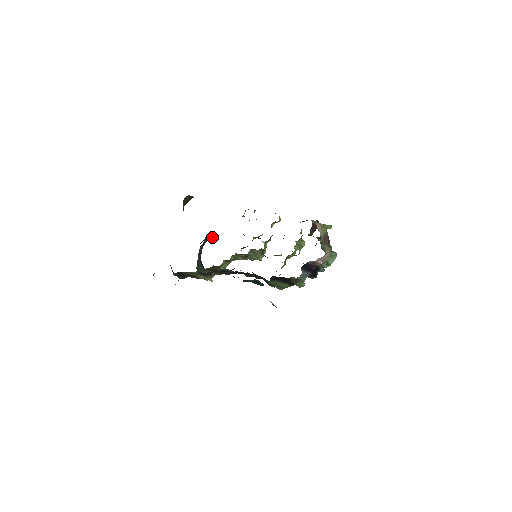
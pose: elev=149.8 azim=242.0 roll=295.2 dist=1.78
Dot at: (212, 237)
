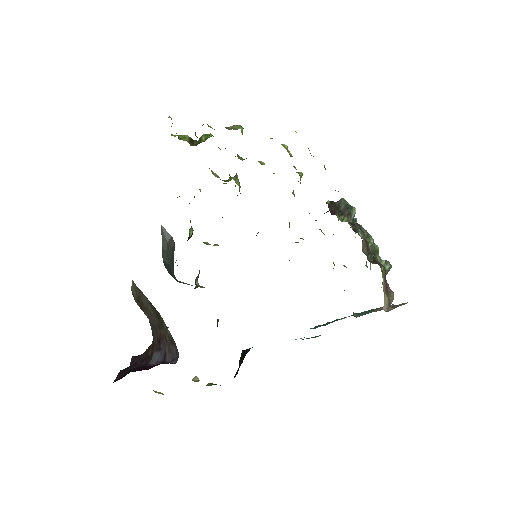
Dot at: (170, 238)
